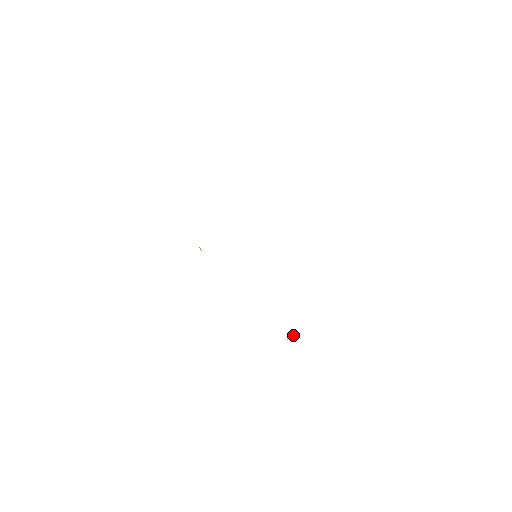
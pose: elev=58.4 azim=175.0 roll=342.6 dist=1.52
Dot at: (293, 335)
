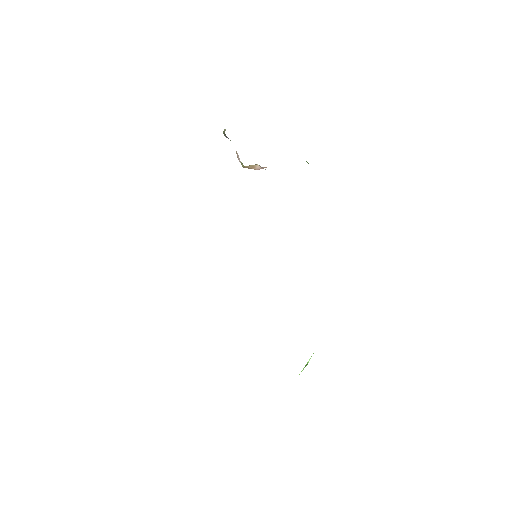
Dot at: occluded
